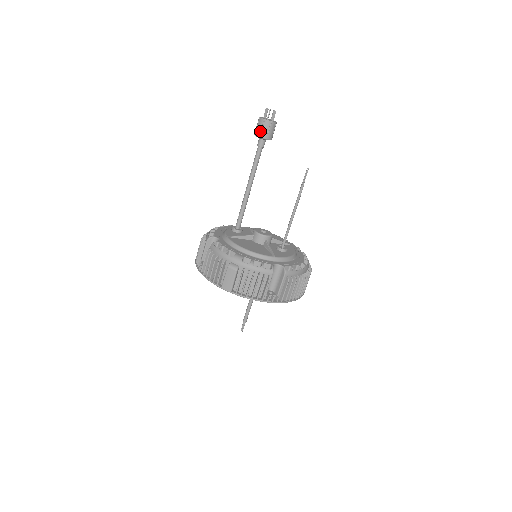
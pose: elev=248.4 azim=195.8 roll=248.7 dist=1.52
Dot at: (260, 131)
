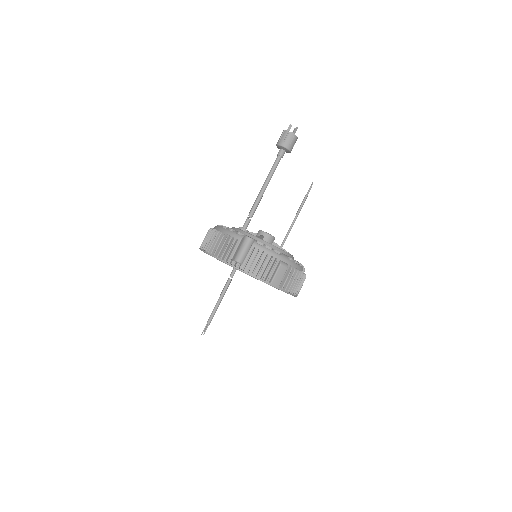
Dot at: (289, 143)
